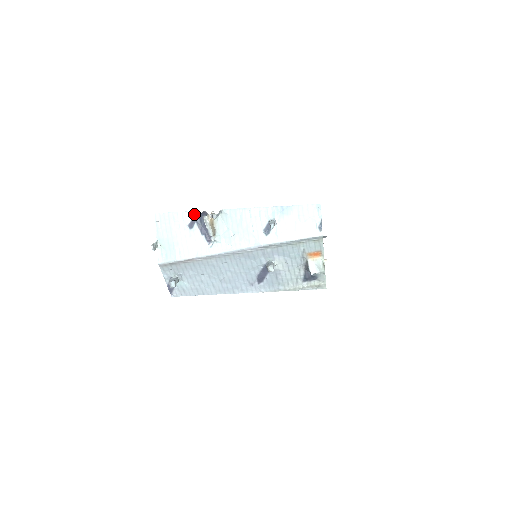
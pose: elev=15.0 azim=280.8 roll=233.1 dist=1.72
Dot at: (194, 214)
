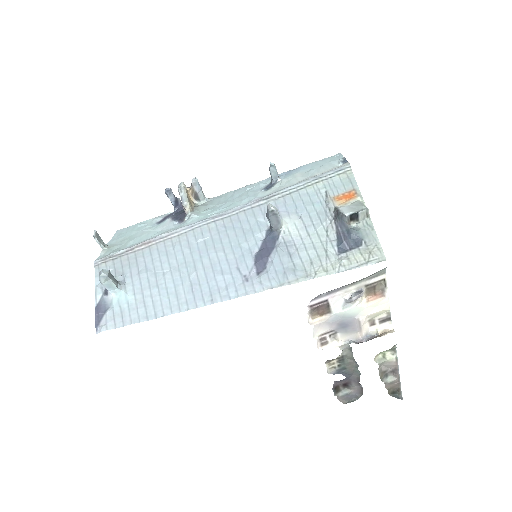
Dot at: (169, 214)
